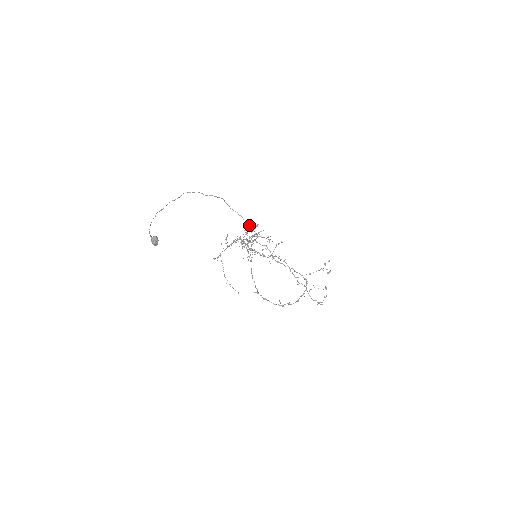
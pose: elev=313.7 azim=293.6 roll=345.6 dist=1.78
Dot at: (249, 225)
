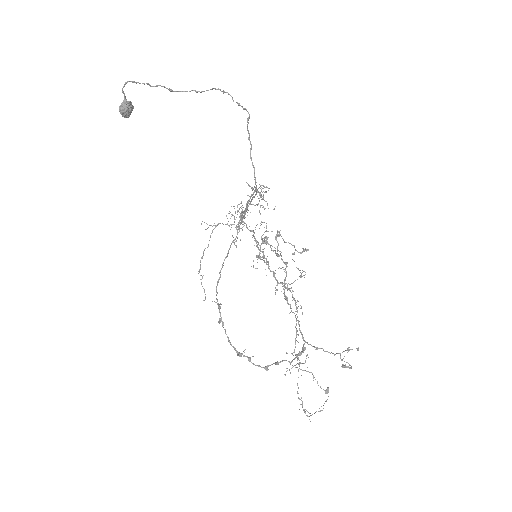
Dot at: (253, 165)
